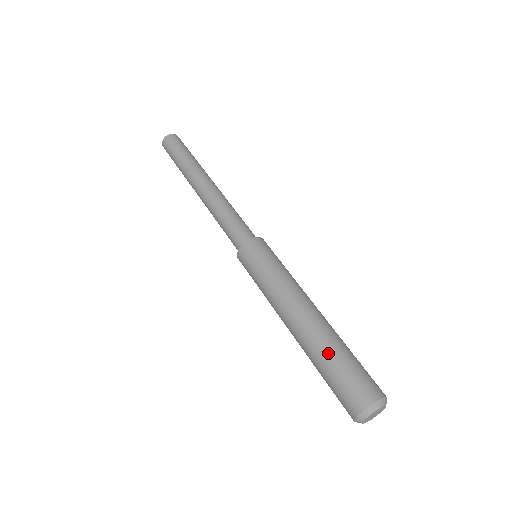
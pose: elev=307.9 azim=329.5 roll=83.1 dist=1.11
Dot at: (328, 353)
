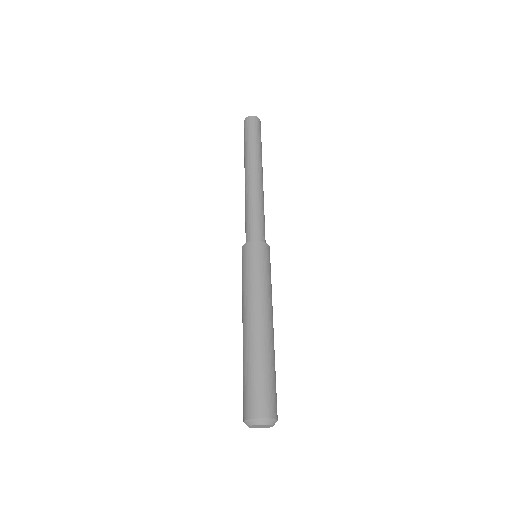
Dot at: (247, 364)
